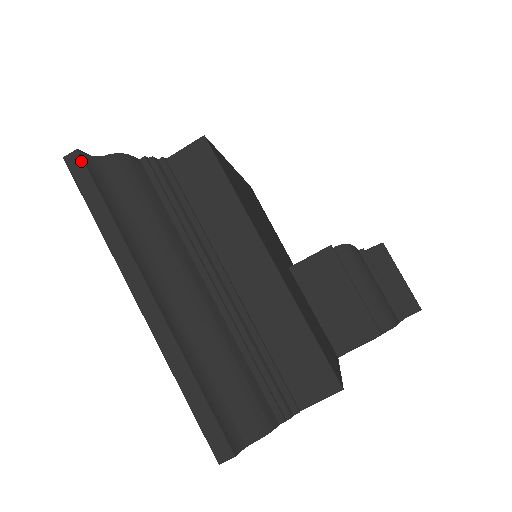
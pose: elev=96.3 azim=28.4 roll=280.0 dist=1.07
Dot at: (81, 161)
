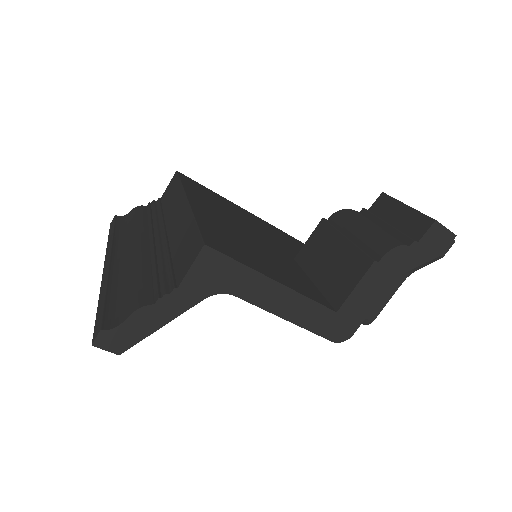
Dot at: (114, 219)
